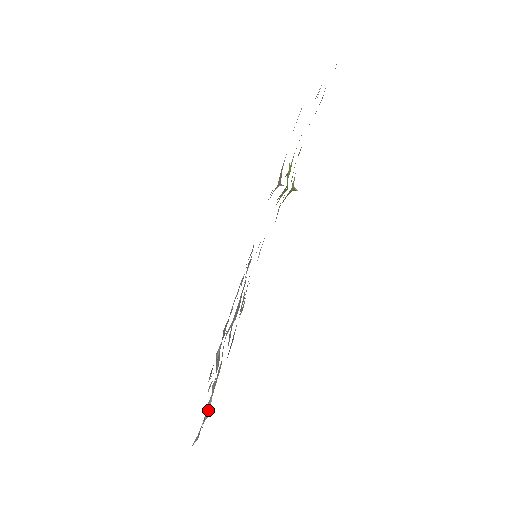
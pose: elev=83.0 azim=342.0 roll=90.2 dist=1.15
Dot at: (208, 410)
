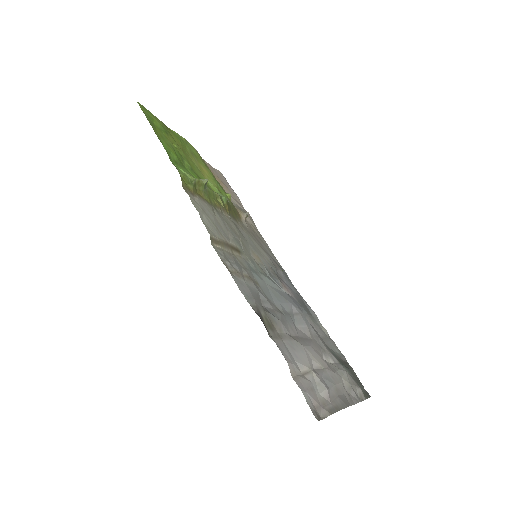
Dot at: (318, 383)
